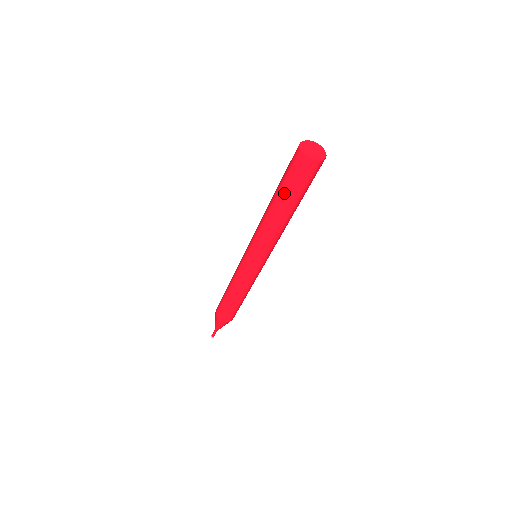
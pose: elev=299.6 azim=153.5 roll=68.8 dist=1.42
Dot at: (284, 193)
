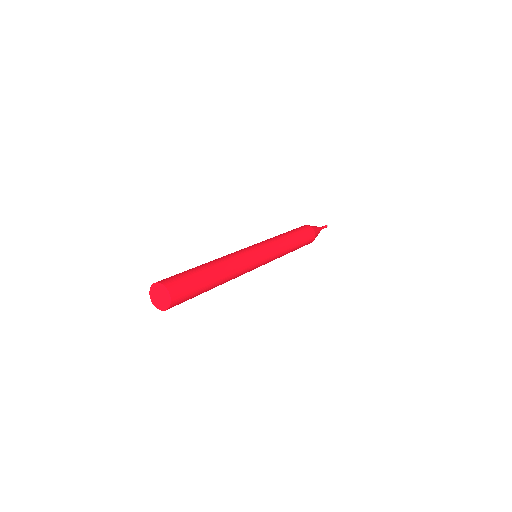
Dot at: occluded
